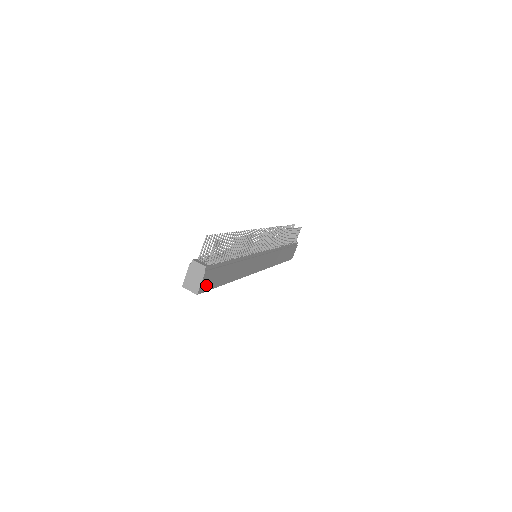
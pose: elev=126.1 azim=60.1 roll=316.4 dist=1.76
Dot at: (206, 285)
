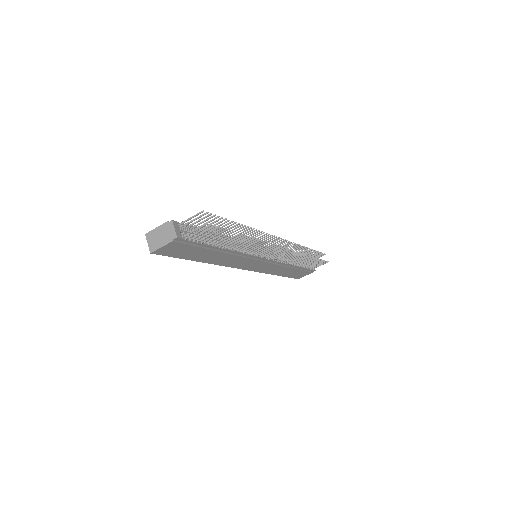
Dot at: (168, 251)
